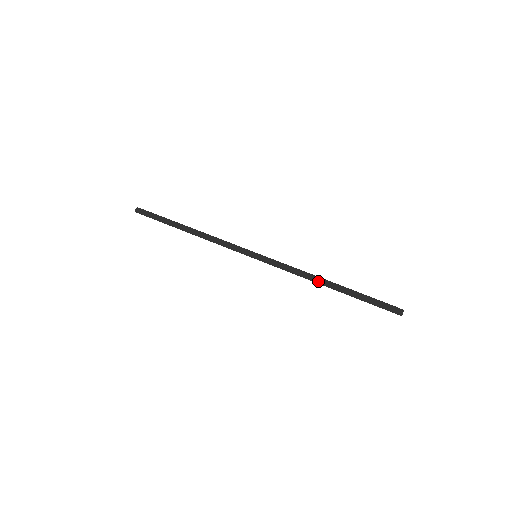
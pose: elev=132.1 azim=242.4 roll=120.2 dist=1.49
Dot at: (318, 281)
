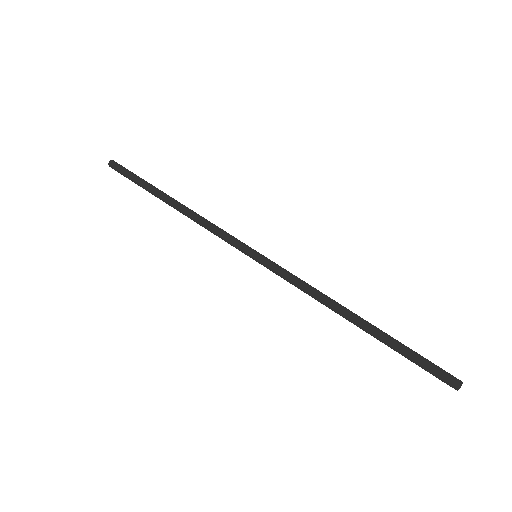
Dot at: (340, 307)
